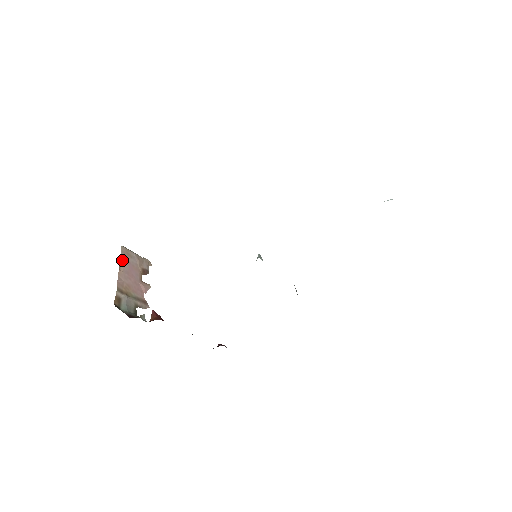
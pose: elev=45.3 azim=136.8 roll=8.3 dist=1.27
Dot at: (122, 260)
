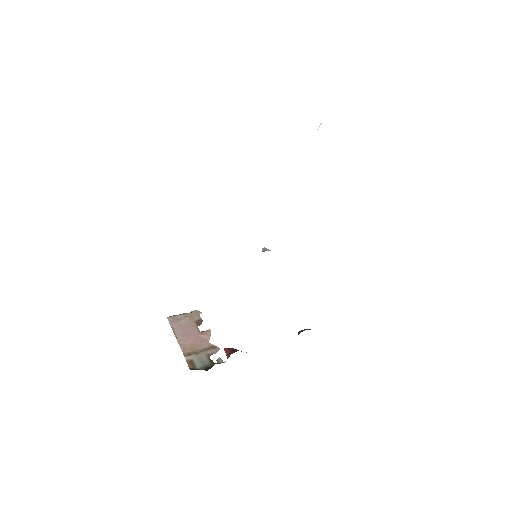
Dot at: (174, 329)
